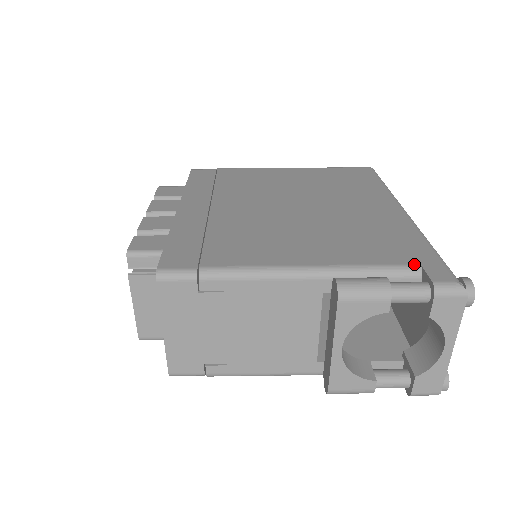
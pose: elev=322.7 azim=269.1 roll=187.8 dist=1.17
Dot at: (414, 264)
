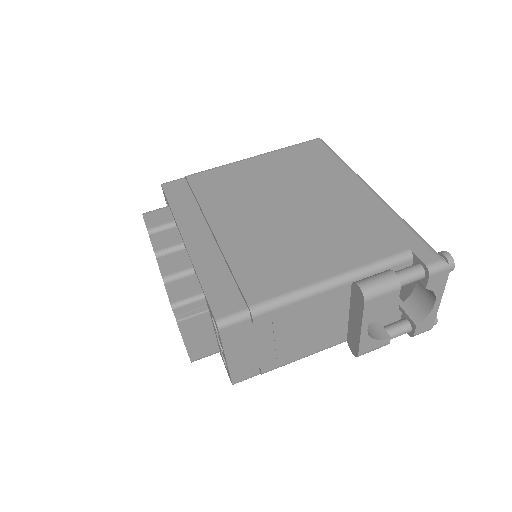
Dot at: (405, 250)
